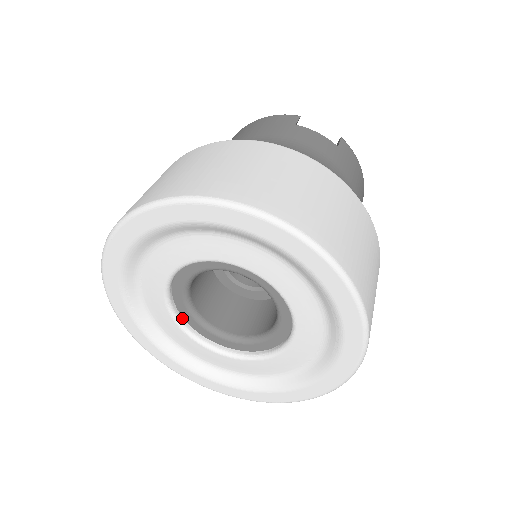
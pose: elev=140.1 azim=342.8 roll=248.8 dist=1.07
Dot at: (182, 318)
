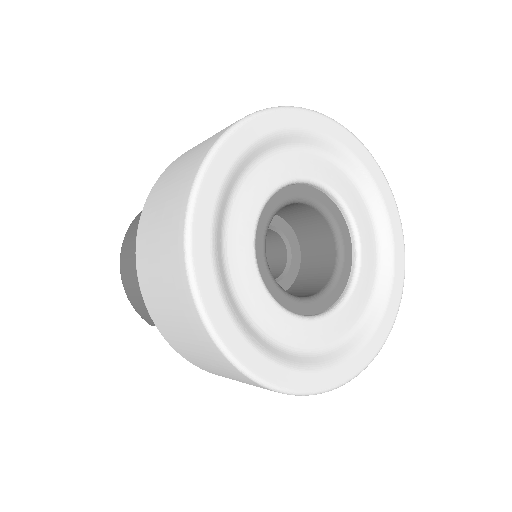
Dot at: (262, 283)
